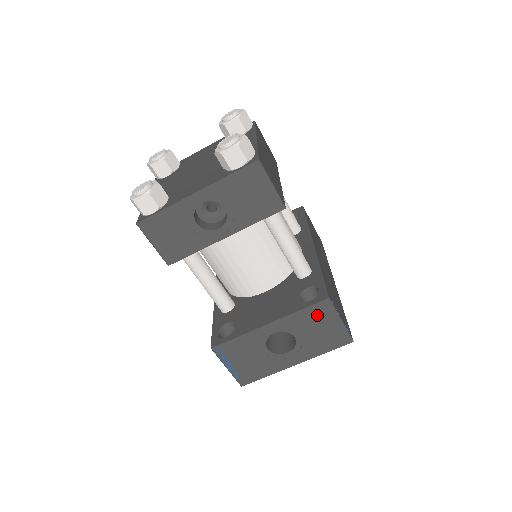
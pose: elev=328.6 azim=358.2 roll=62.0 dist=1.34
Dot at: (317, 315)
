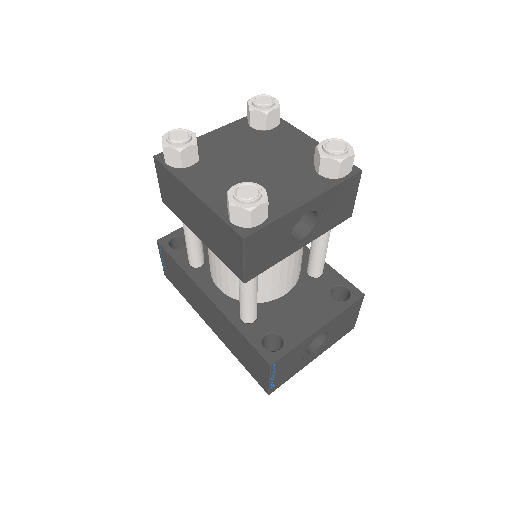
Dot at: (351, 311)
